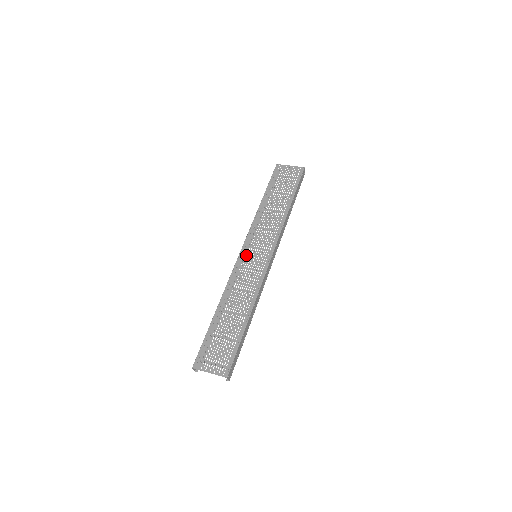
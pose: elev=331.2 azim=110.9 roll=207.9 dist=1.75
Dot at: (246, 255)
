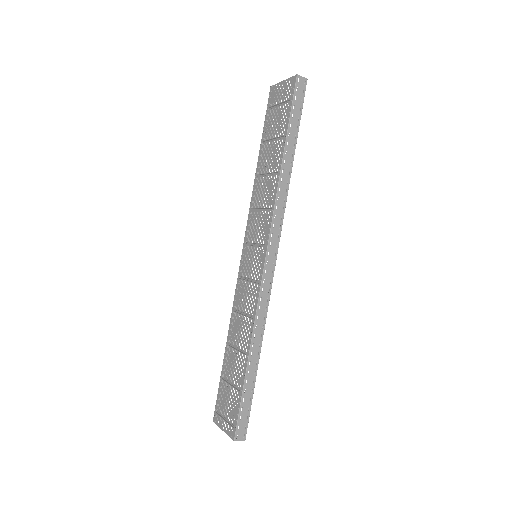
Dot at: (246, 258)
